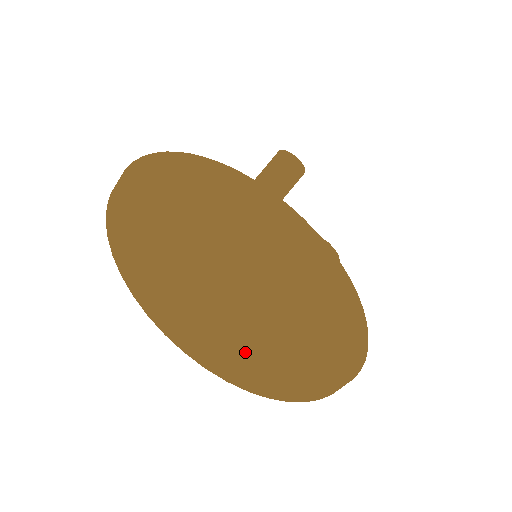
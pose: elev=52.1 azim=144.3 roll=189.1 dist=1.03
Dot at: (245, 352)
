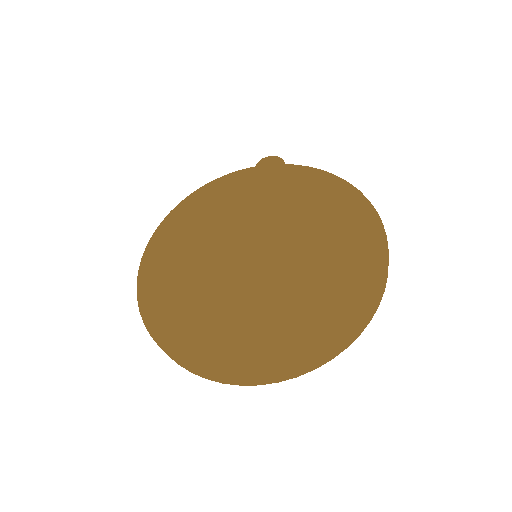
Dot at: (170, 336)
